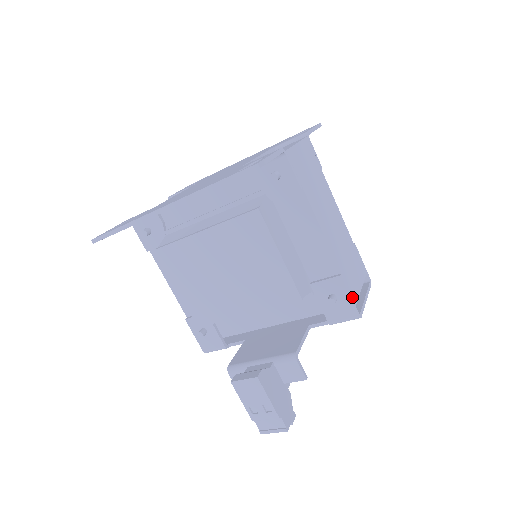
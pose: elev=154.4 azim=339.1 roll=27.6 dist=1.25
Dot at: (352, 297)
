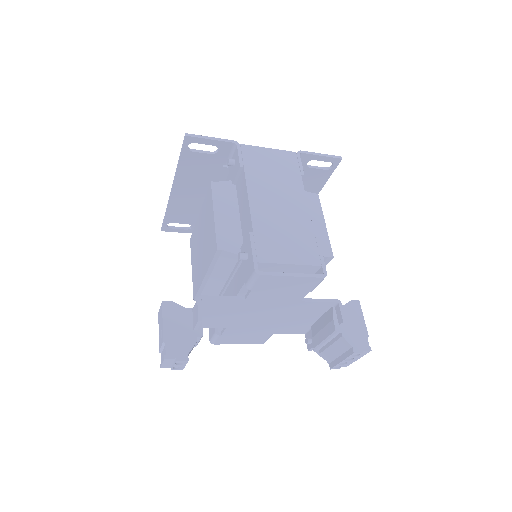
Dot at: (257, 254)
